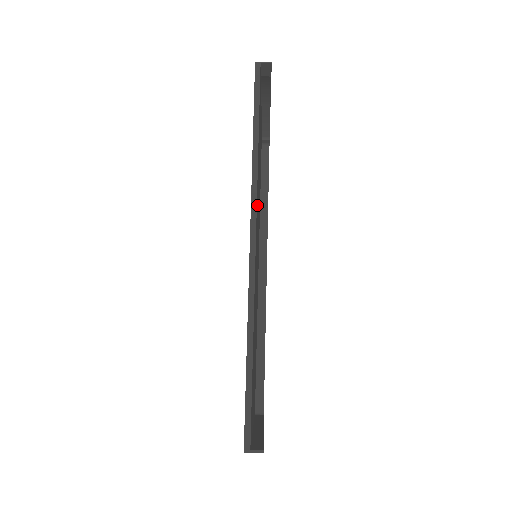
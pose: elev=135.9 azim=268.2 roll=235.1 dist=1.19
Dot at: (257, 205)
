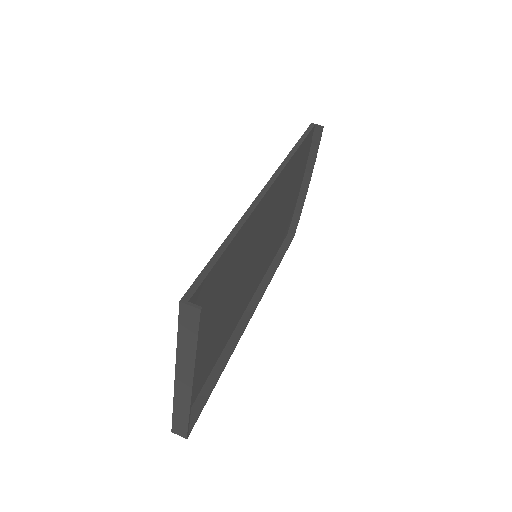
Dot at: (279, 190)
